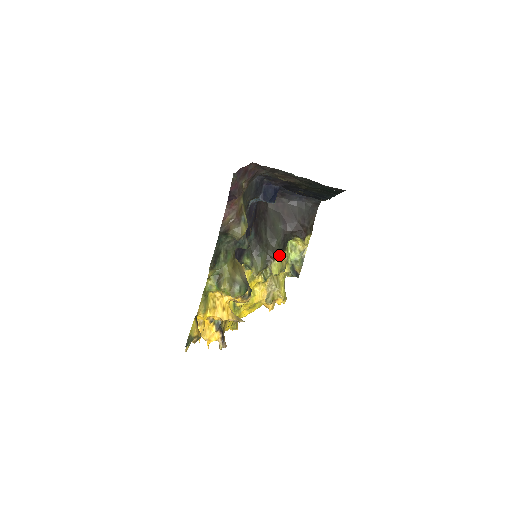
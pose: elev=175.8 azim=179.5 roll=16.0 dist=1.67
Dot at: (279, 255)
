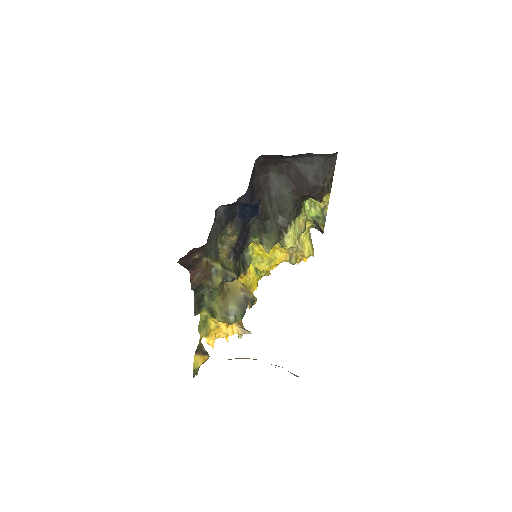
Dot at: (293, 223)
